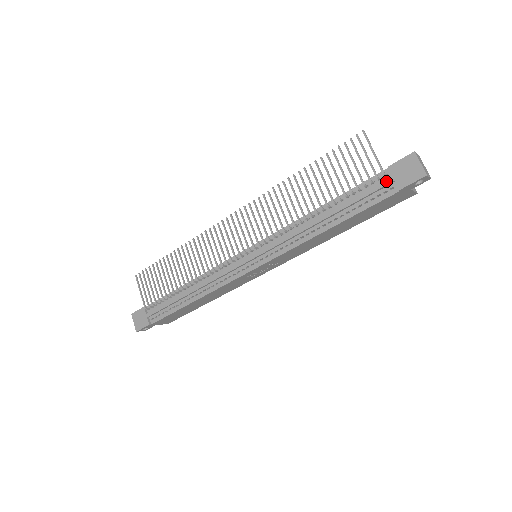
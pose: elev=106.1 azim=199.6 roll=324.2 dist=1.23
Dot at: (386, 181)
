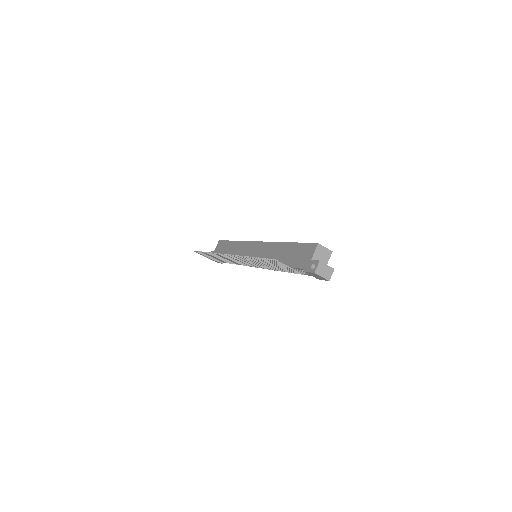
Dot at: occluded
